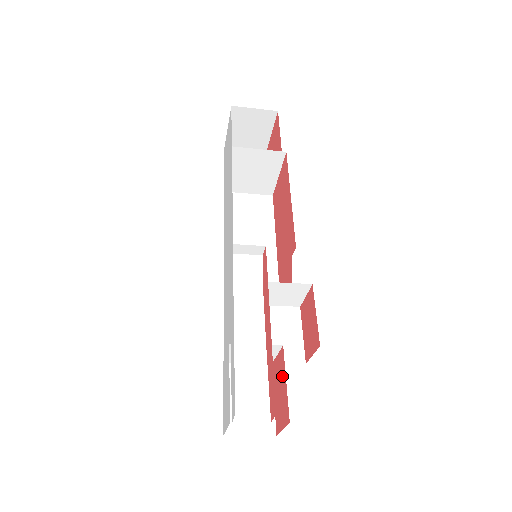
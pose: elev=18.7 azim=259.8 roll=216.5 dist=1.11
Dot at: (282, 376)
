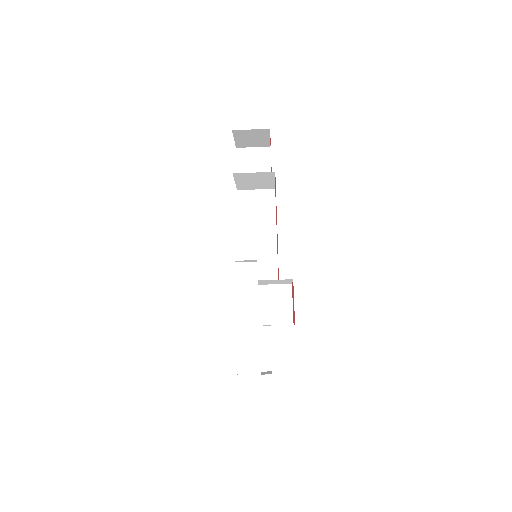
Dot at: occluded
